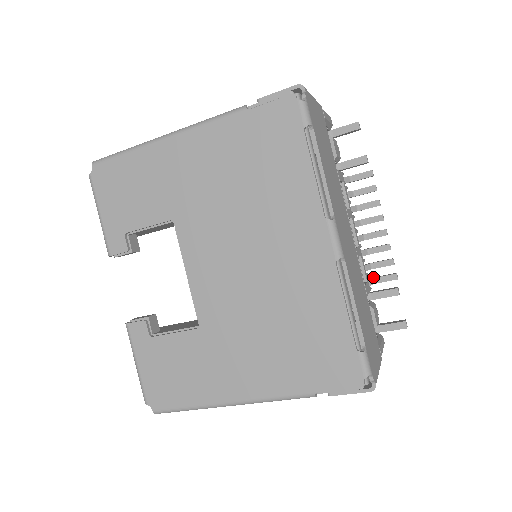
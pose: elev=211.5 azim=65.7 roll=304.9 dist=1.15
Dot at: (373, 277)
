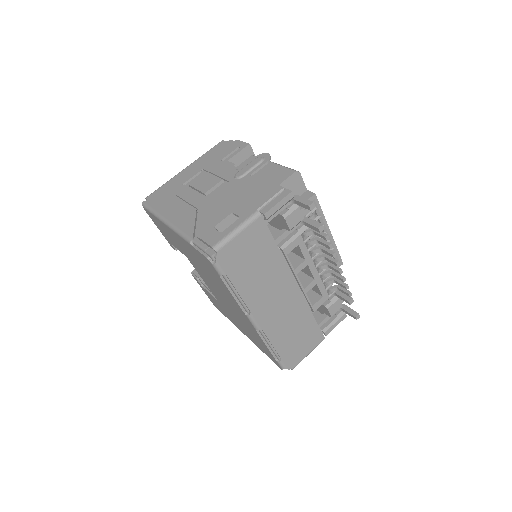
Dot at: (338, 285)
